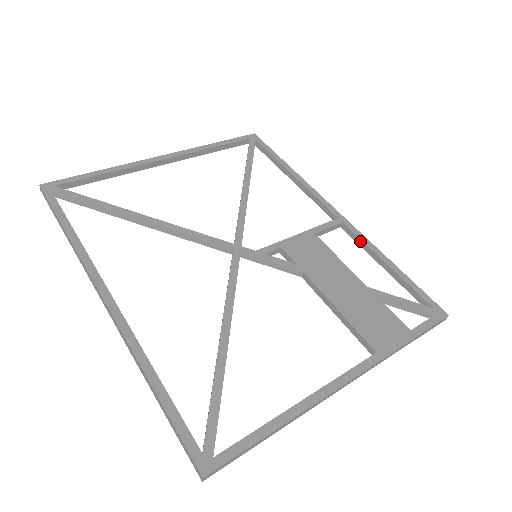
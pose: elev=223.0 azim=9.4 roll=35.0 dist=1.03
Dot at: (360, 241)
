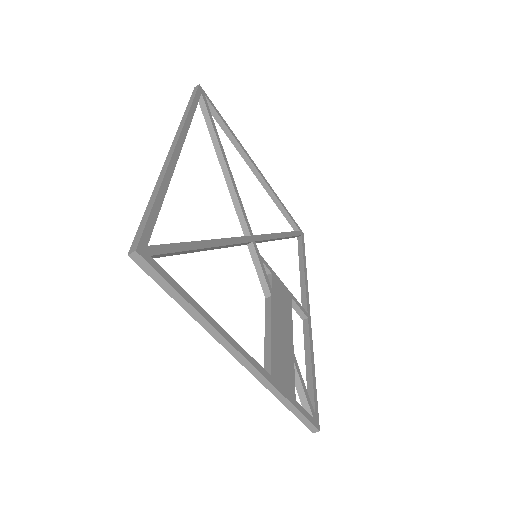
Dot at: (308, 337)
